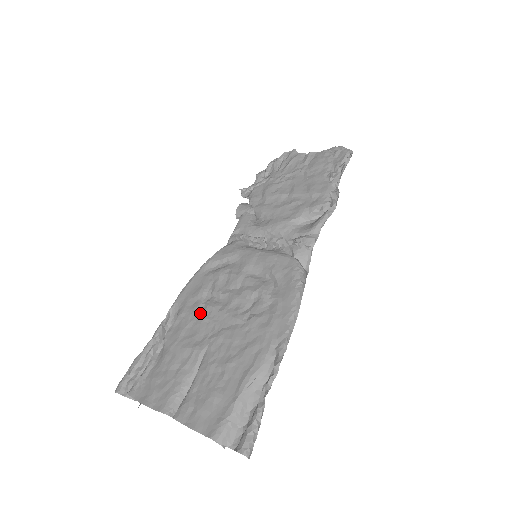
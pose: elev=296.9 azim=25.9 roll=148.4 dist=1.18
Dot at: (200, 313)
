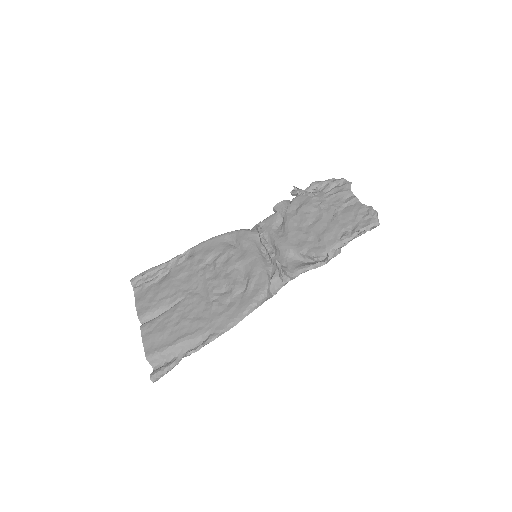
Dot at: (198, 270)
